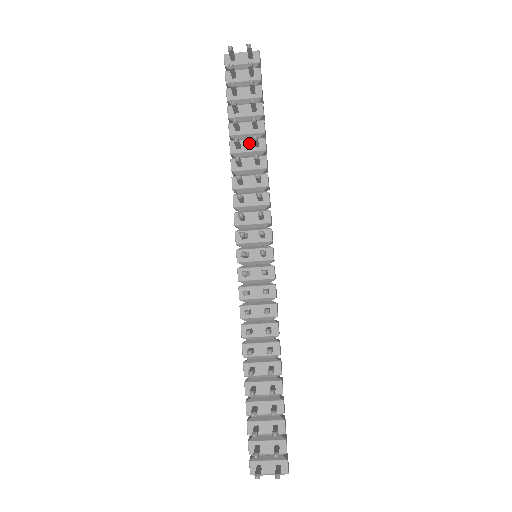
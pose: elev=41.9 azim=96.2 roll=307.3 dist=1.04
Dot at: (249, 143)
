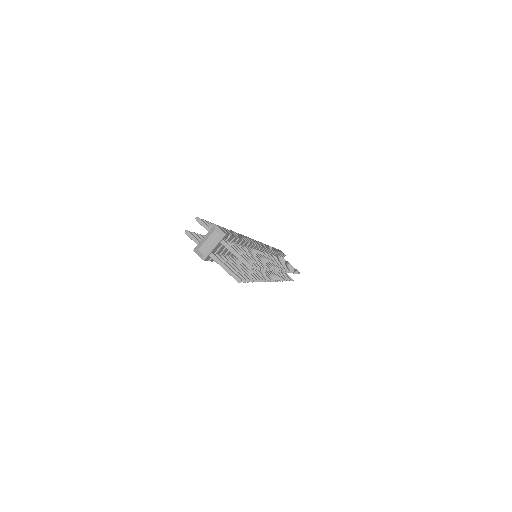
Dot at: occluded
